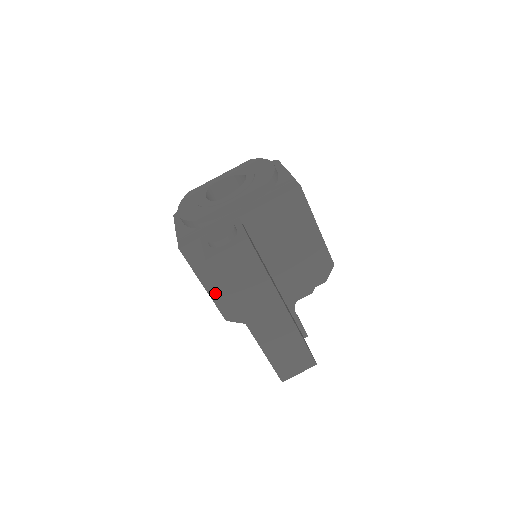
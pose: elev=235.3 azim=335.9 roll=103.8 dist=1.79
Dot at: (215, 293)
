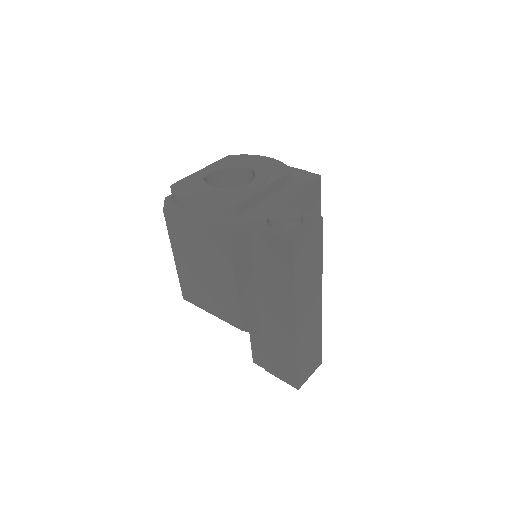
Dot at: (243, 295)
